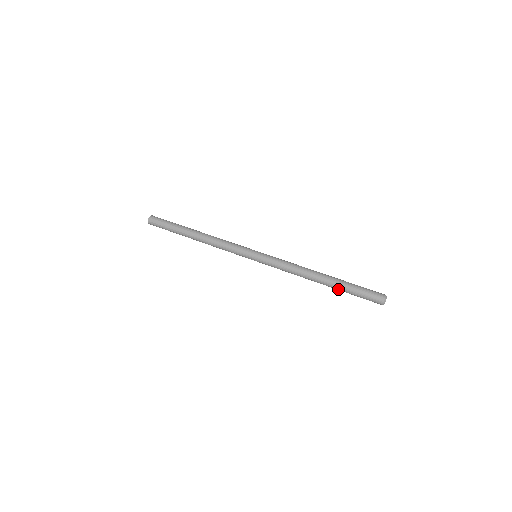
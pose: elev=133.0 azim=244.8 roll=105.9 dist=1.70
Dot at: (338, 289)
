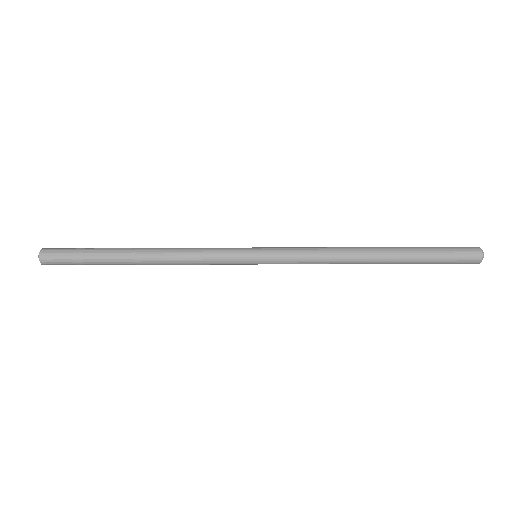
Dot at: (407, 251)
